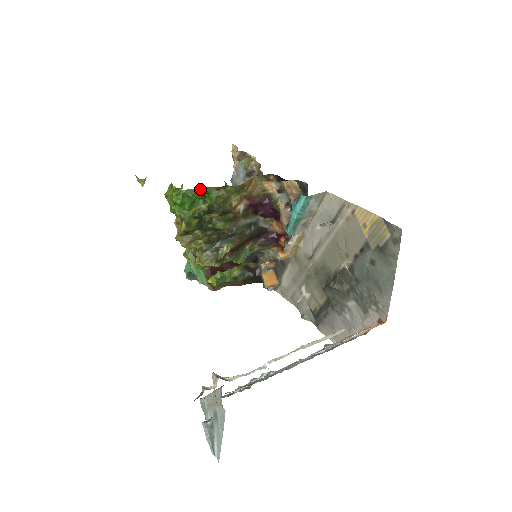
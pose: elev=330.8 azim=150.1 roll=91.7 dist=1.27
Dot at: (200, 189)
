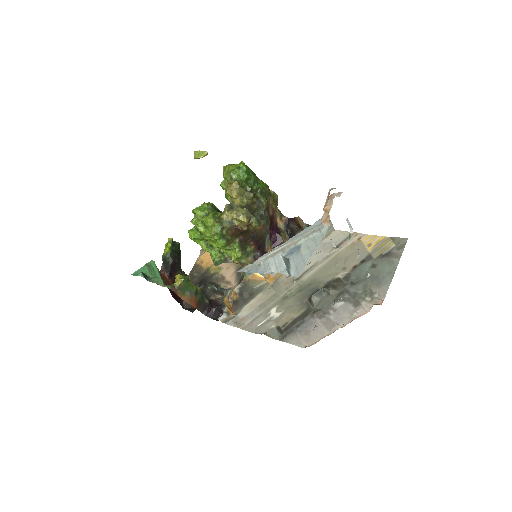
Dot at: (256, 176)
